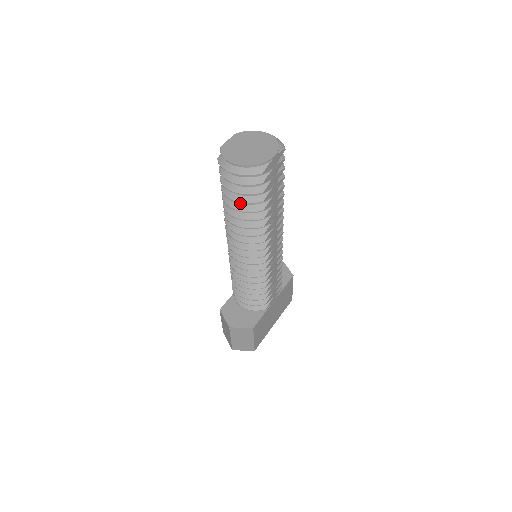
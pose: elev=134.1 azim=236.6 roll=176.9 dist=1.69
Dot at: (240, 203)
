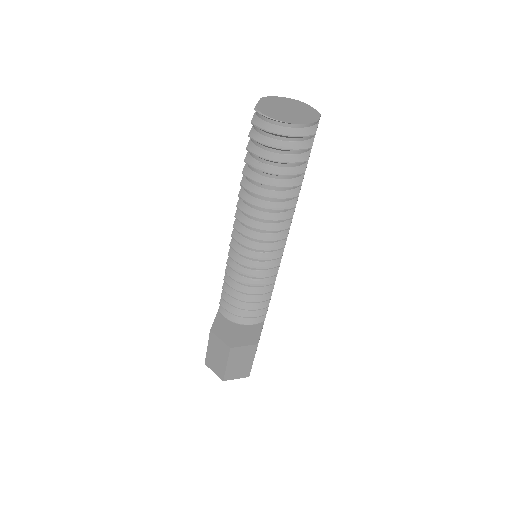
Dot at: (274, 178)
